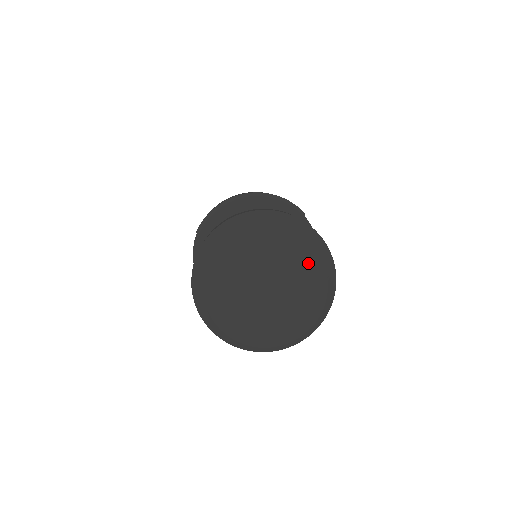
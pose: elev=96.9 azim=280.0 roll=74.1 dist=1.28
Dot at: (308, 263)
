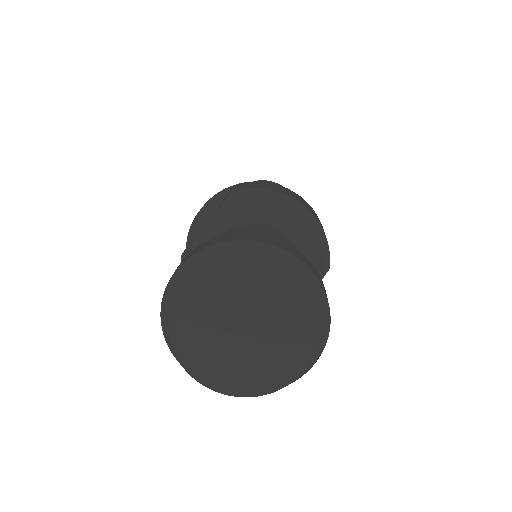
Dot at: (297, 352)
